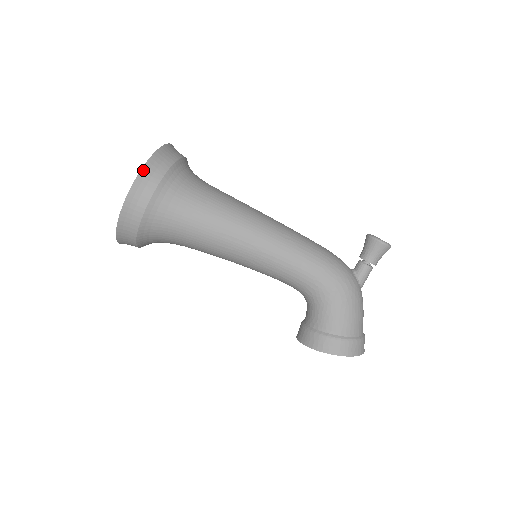
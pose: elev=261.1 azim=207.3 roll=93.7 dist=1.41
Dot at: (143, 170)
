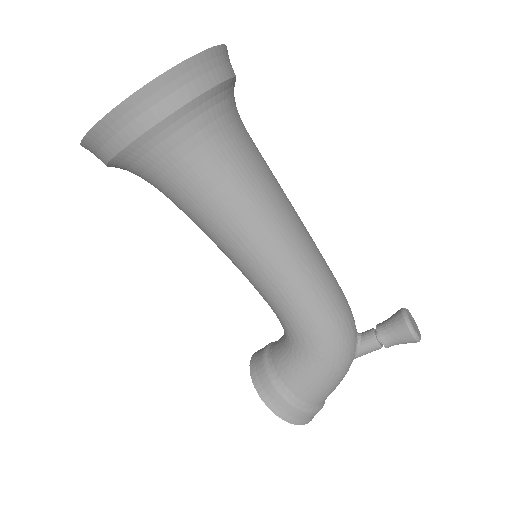
Dot at: (155, 82)
